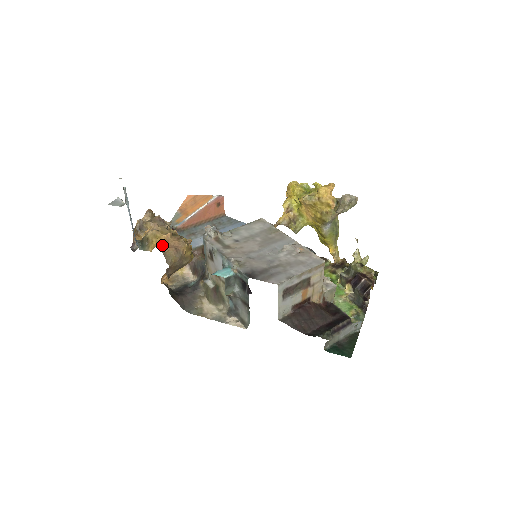
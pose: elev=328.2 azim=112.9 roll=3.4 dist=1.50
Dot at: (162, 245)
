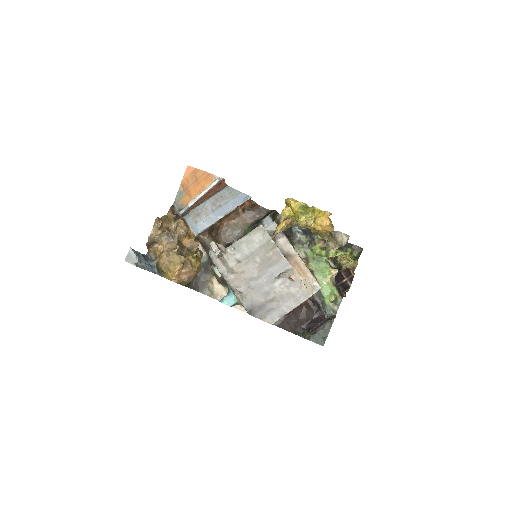
Dot at: (176, 279)
